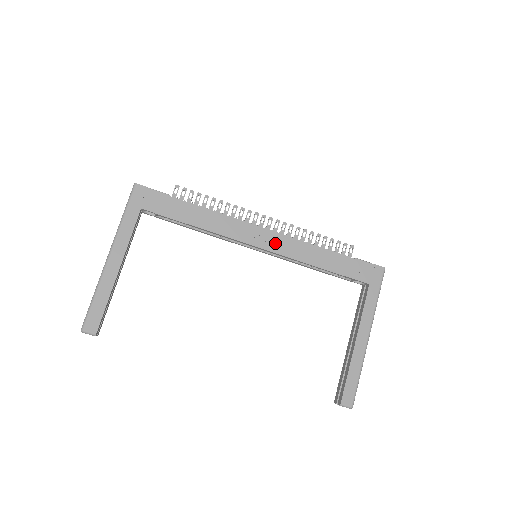
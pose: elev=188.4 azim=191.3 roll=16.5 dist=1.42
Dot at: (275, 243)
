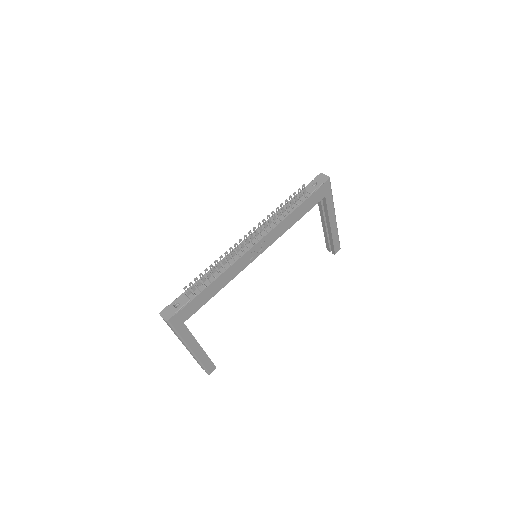
Dot at: (265, 244)
